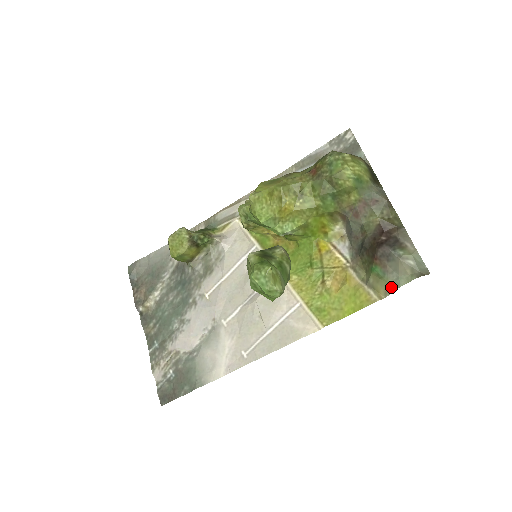
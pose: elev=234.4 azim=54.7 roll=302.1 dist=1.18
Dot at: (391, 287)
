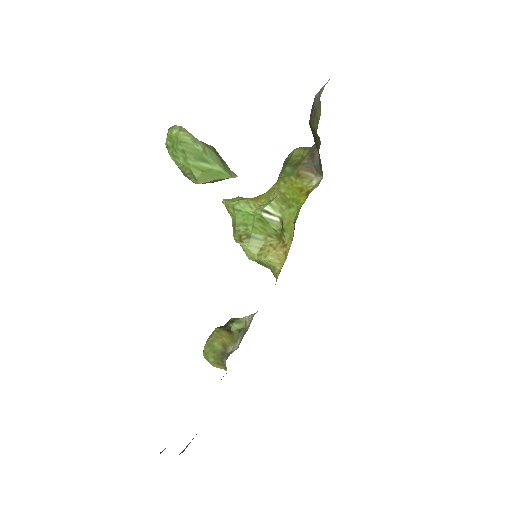
Dot at: (319, 102)
